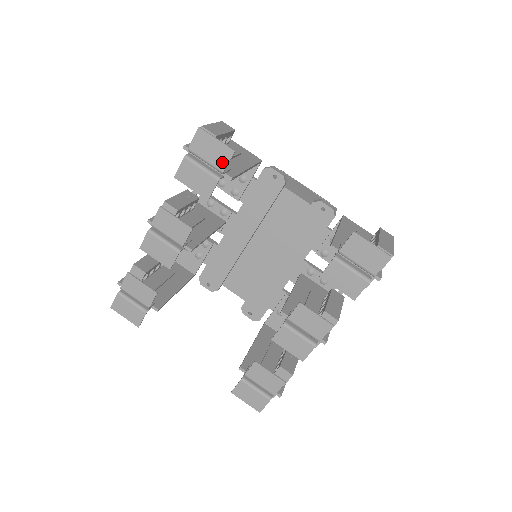
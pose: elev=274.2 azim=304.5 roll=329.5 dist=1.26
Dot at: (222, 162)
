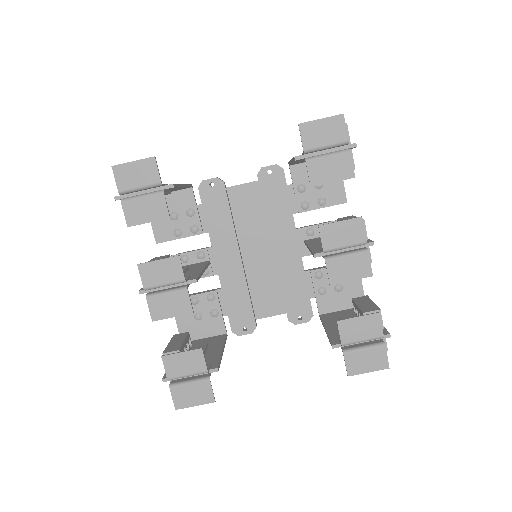
Dot at: (153, 175)
